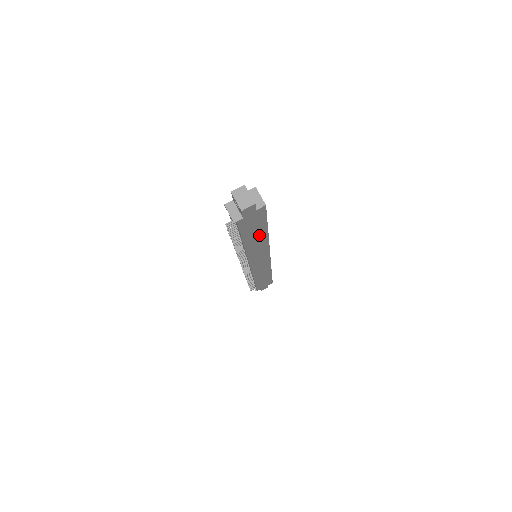
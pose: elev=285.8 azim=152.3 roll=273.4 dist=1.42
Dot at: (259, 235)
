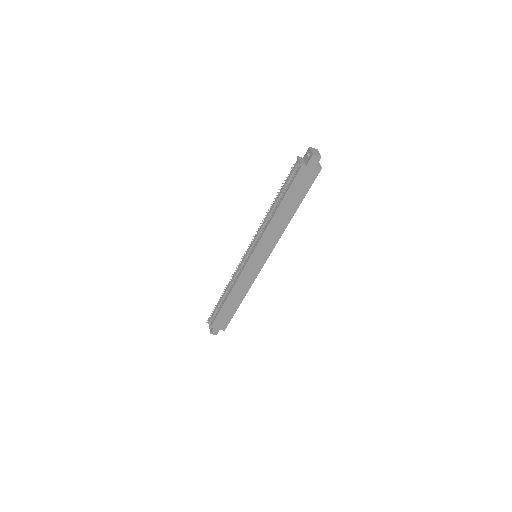
Dot at: (290, 209)
